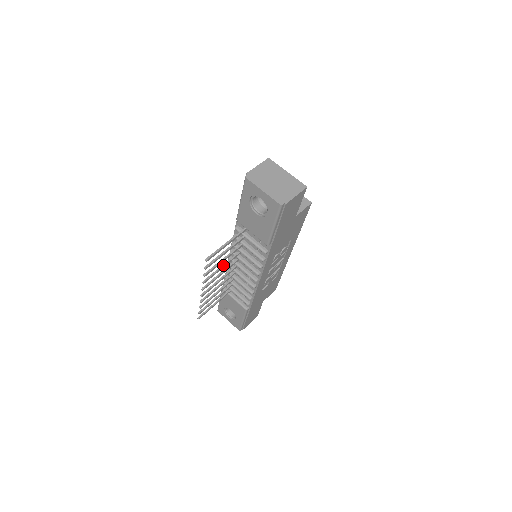
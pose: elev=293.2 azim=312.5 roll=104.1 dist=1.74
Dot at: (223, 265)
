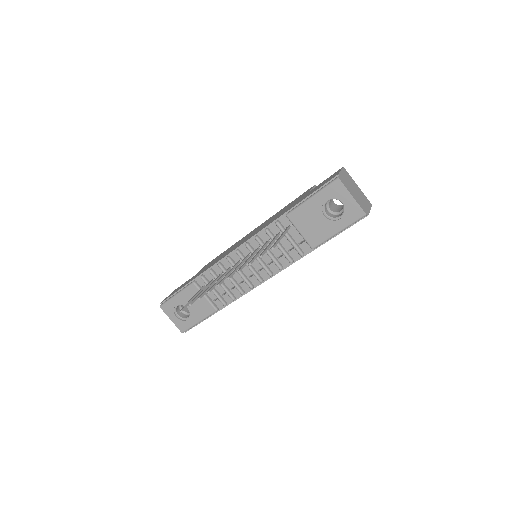
Dot at: (251, 258)
